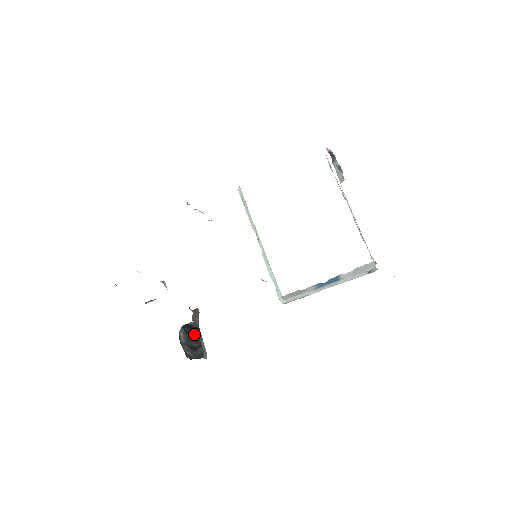
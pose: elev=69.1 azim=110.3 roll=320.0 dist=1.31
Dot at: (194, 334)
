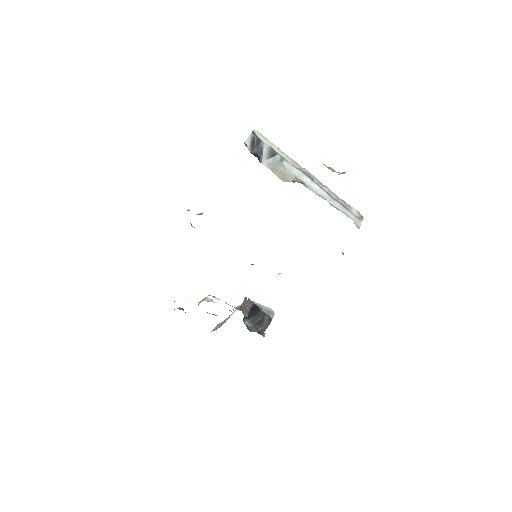
Dot at: (254, 313)
